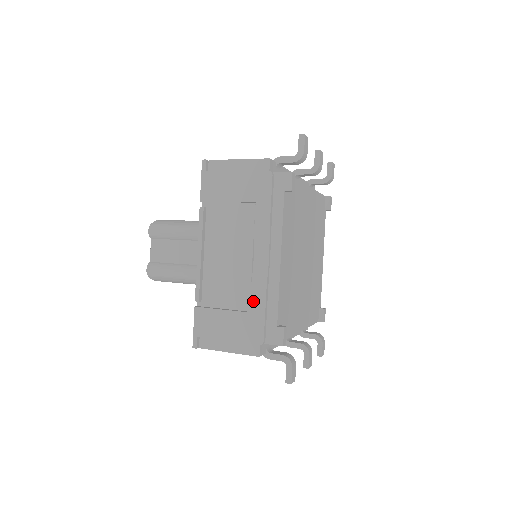
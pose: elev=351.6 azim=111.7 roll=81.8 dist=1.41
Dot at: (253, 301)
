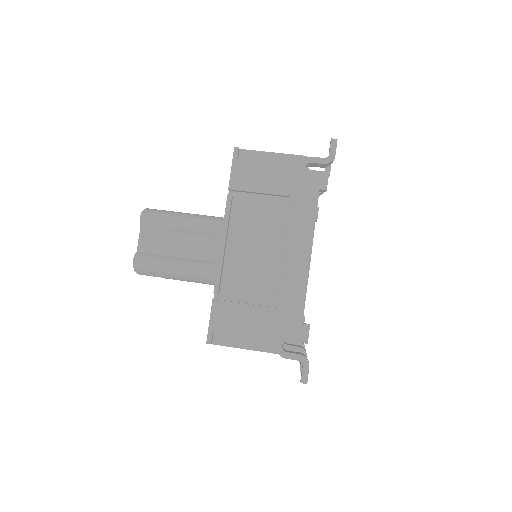
Dot at: (280, 296)
